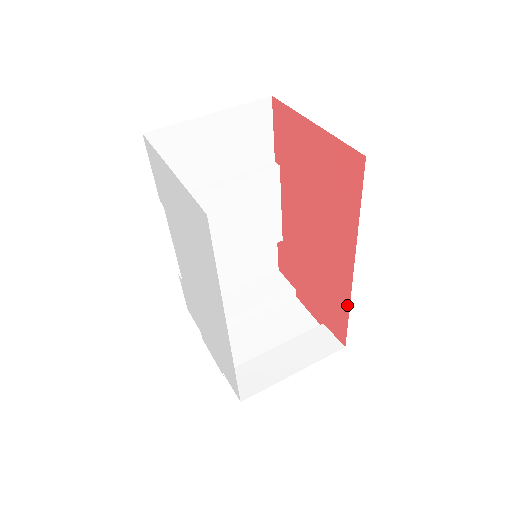
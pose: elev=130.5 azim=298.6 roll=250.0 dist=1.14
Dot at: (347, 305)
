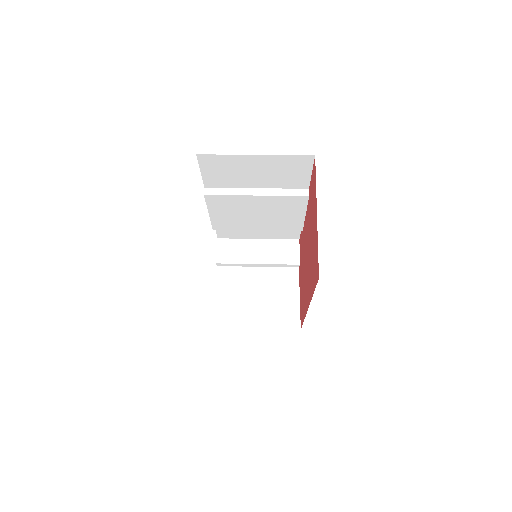
Dot at: (304, 317)
